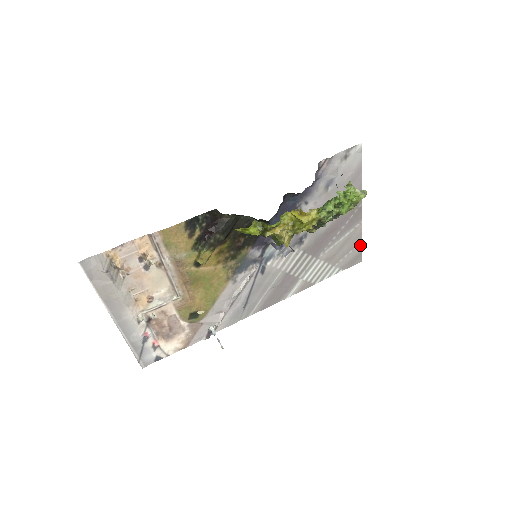
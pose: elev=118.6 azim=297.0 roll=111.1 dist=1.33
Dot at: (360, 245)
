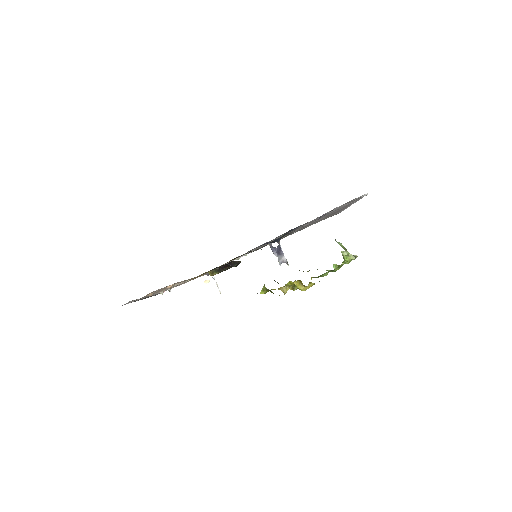
Dot at: (343, 210)
